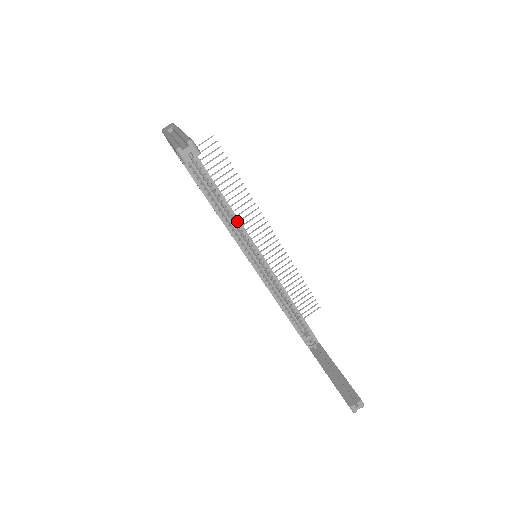
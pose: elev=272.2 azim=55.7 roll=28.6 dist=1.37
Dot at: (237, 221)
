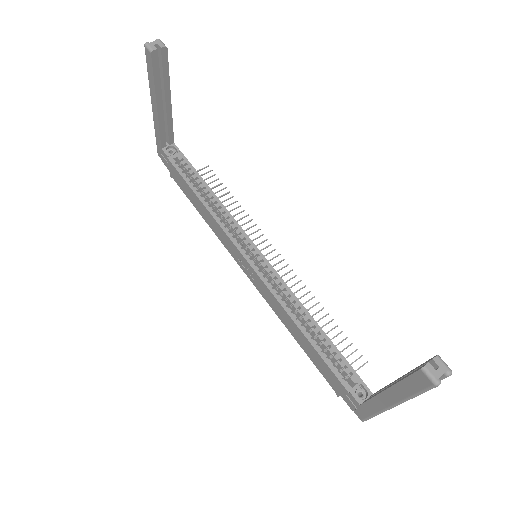
Dot at: (230, 218)
